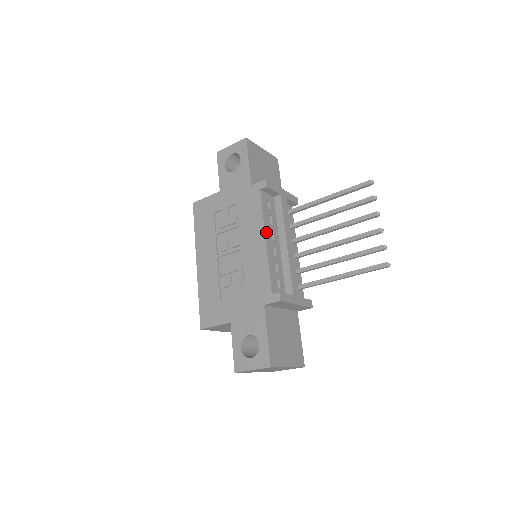
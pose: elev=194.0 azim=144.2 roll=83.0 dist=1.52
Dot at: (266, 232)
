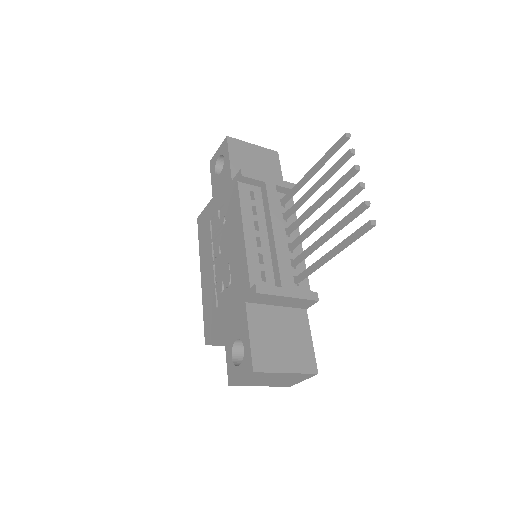
Dot at: (245, 223)
